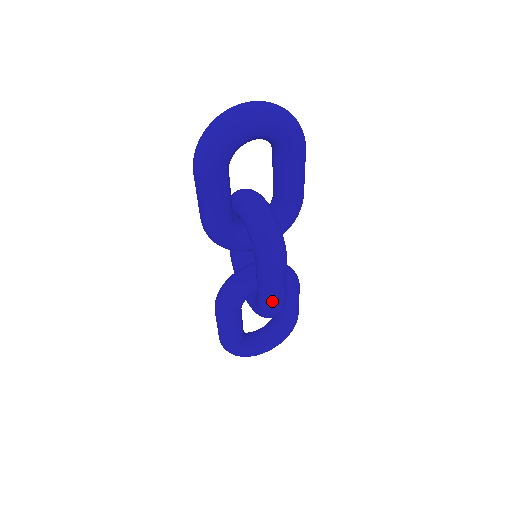
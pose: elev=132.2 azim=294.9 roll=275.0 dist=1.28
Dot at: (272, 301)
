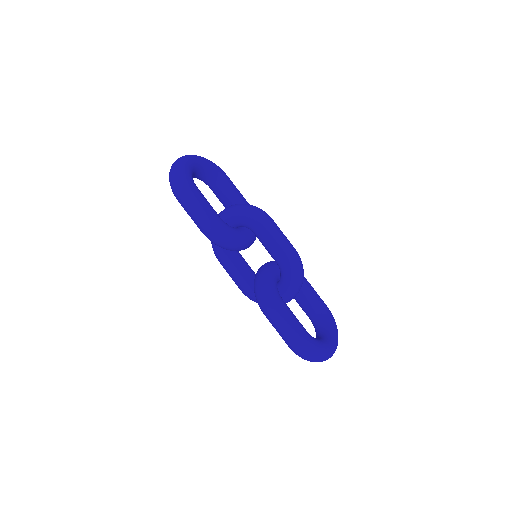
Dot at: (287, 248)
